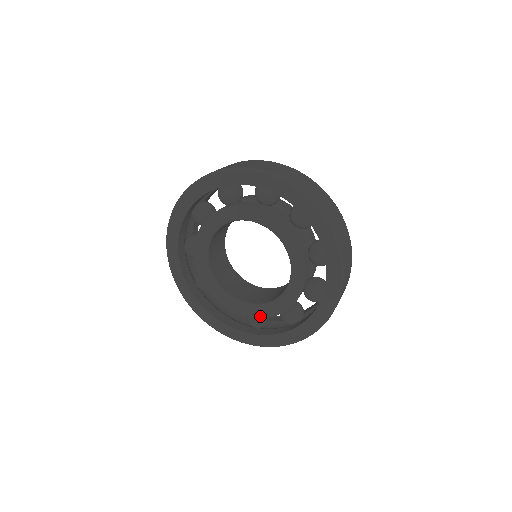
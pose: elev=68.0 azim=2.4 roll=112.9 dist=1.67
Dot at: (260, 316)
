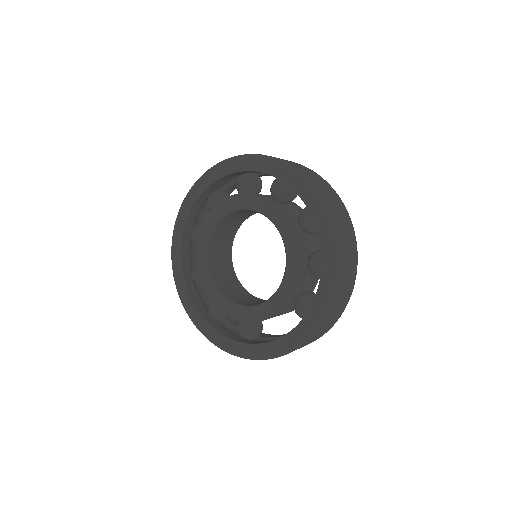
Dot at: (292, 289)
